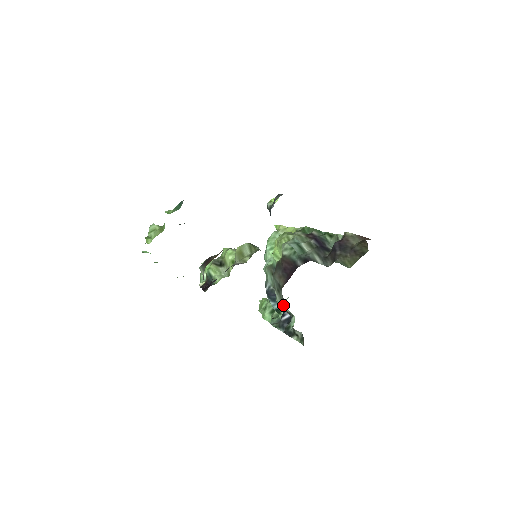
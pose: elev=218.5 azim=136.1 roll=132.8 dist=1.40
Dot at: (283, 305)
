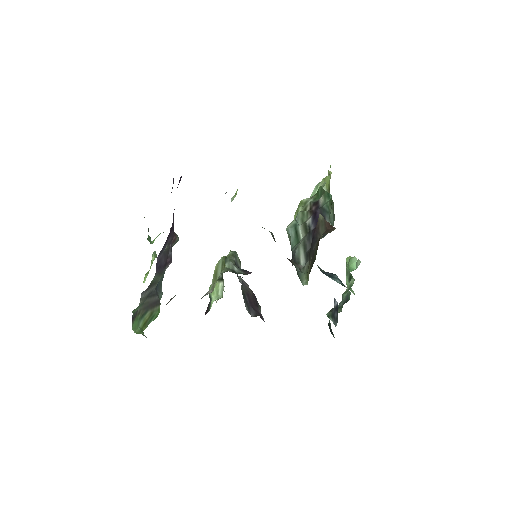
Dot at: occluded
